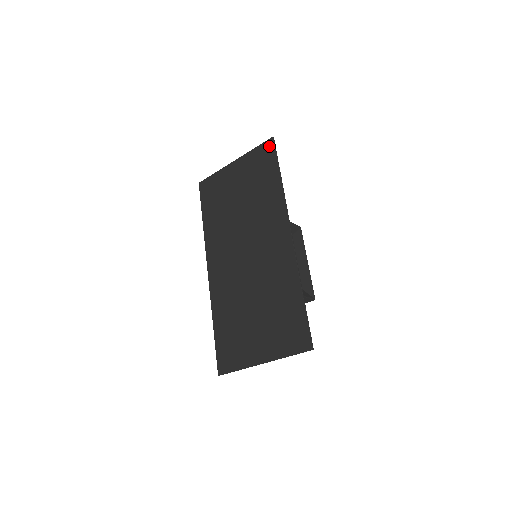
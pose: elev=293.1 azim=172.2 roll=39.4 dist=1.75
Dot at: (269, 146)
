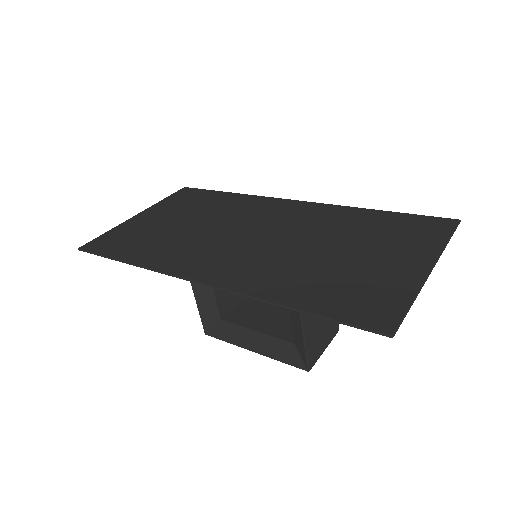
Dot at: (186, 190)
